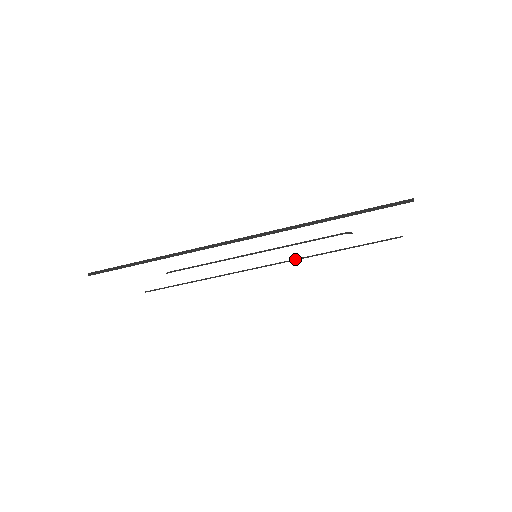
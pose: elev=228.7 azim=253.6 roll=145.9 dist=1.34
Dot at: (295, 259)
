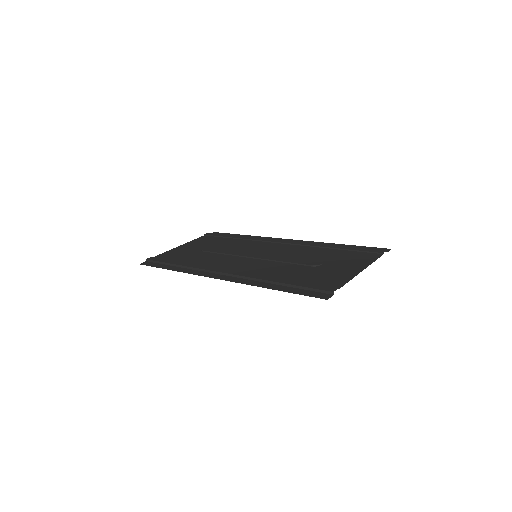
Dot at: (299, 244)
